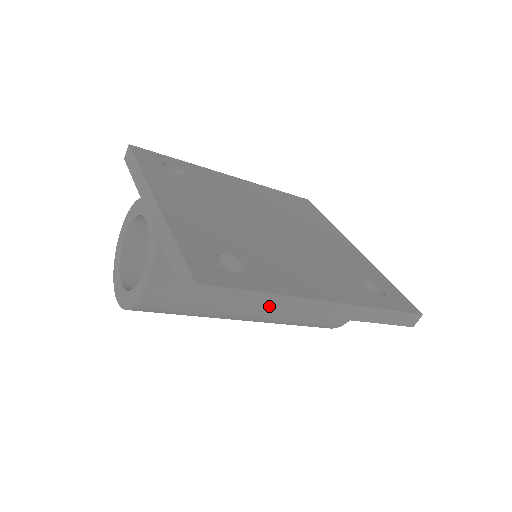
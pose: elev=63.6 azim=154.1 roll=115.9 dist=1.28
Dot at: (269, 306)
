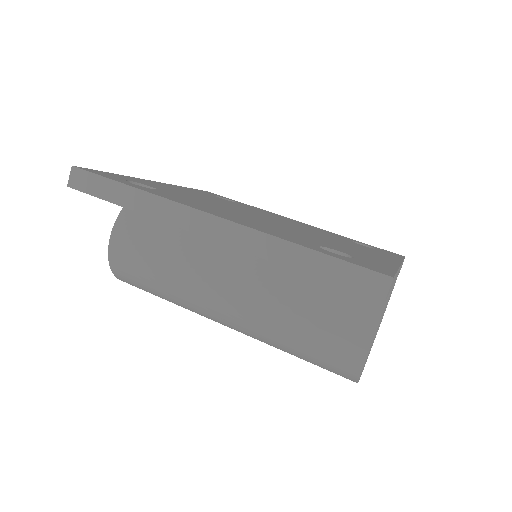
Dot at: (140, 206)
